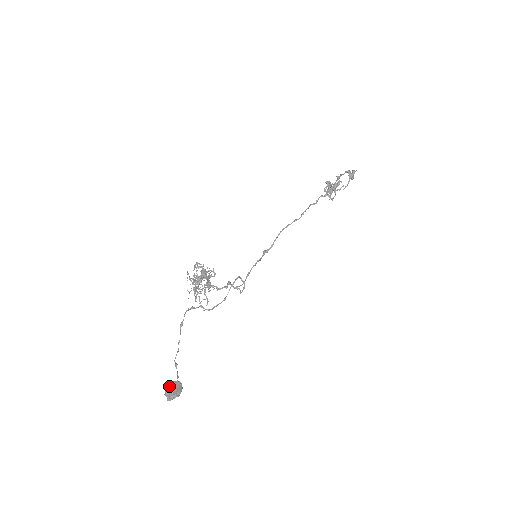
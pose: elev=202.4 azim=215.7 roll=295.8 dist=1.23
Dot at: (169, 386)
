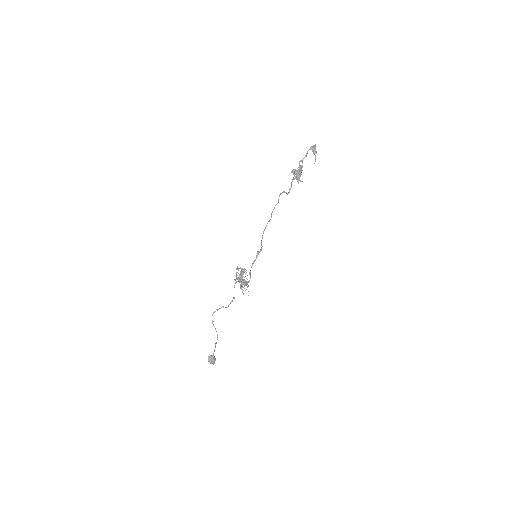
Dot at: (208, 359)
